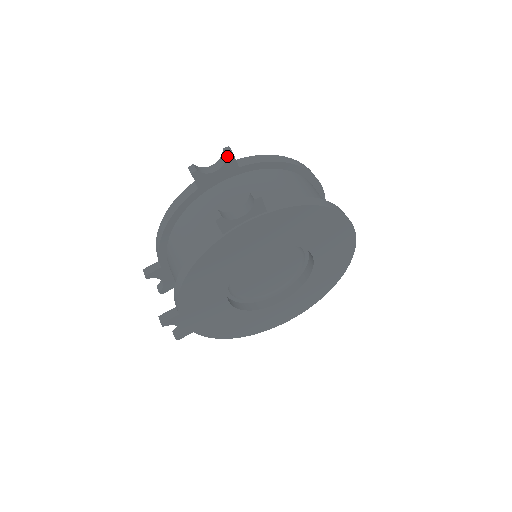
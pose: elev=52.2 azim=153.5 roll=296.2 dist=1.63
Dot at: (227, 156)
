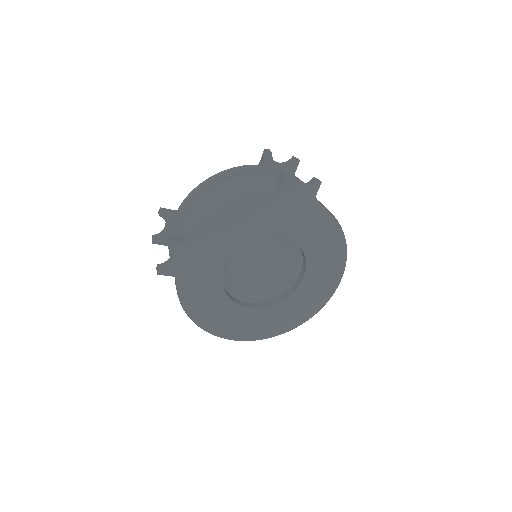
Dot at: (295, 160)
